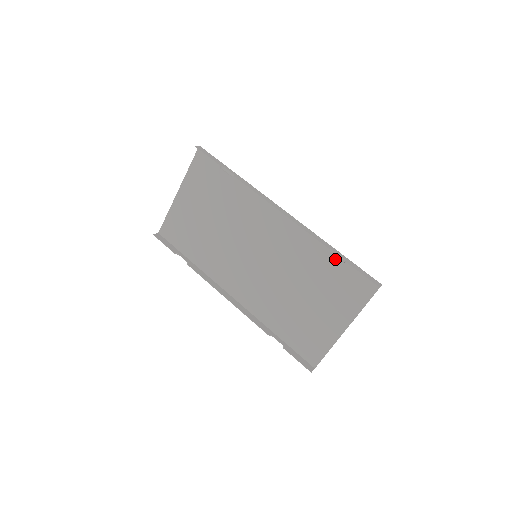
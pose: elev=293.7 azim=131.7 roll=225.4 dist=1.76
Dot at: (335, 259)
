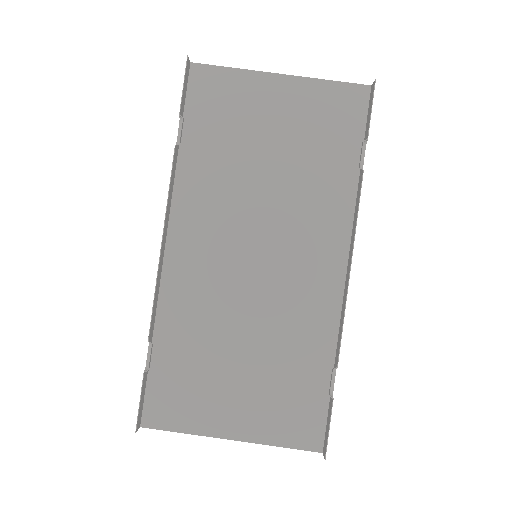
Dot at: (321, 375)
